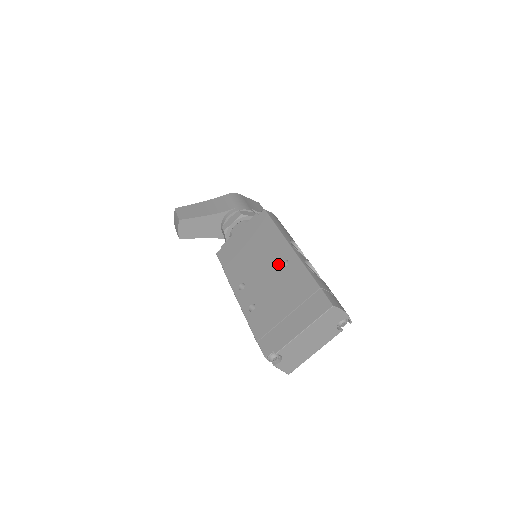
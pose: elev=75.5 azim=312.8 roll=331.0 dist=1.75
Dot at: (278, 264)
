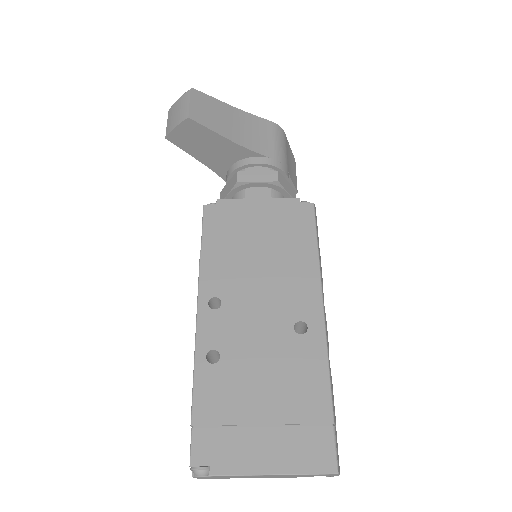
Dot at: (290, 319)
